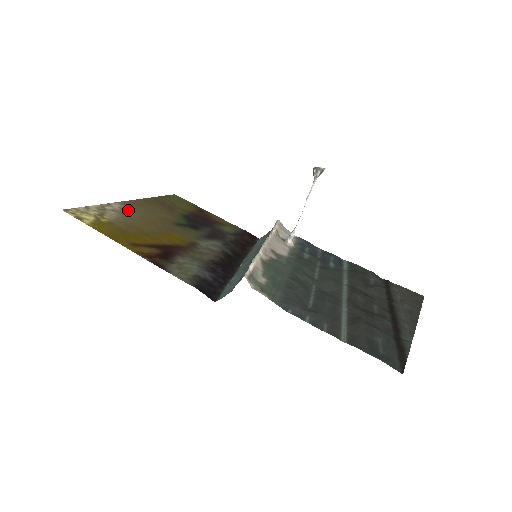
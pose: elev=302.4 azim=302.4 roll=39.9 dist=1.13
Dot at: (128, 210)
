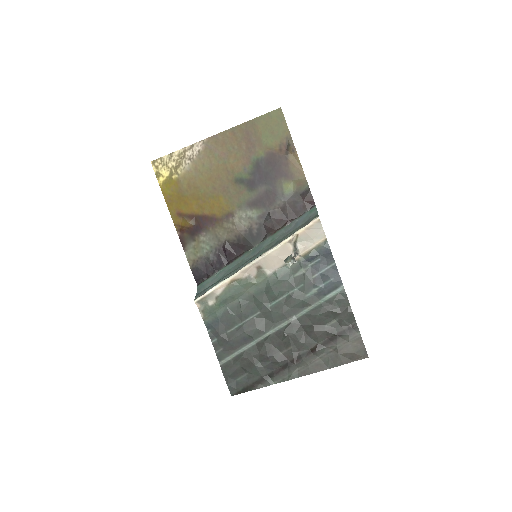
Dot at: (204, 156)
